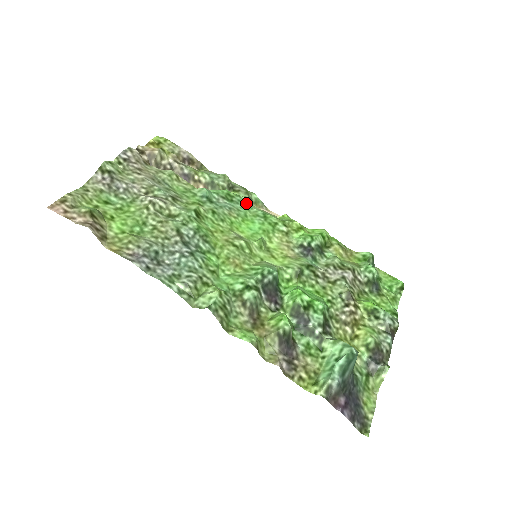
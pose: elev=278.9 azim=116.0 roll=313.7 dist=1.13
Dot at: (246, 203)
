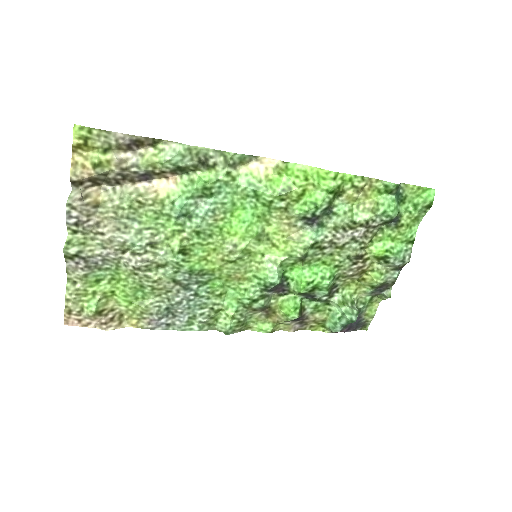
Dot at: (229, 184)
